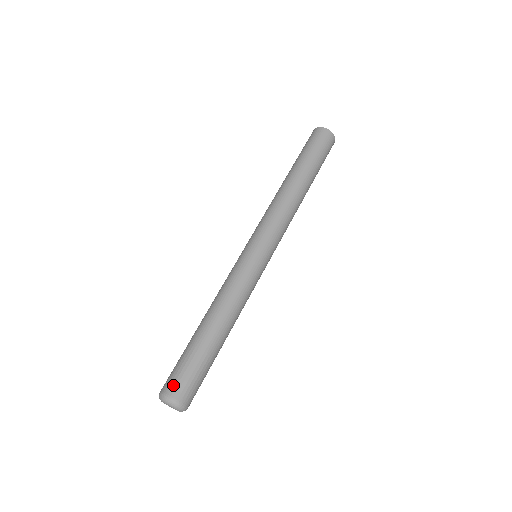
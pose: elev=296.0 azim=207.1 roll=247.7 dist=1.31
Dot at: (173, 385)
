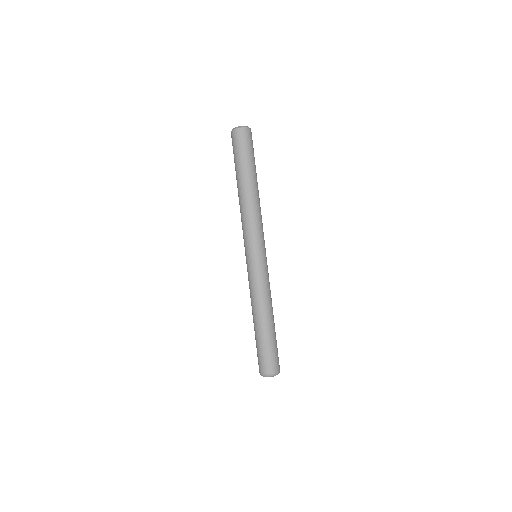
Dot at: (263, 367)
